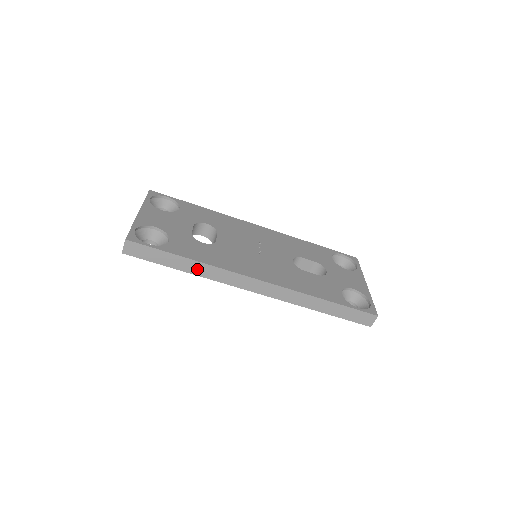
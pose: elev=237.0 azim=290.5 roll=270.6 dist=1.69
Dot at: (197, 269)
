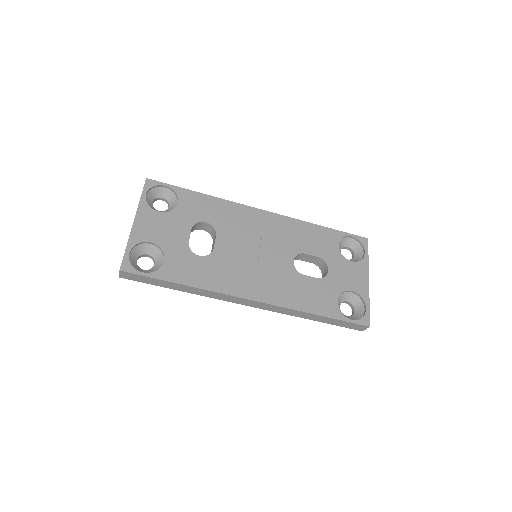
Dot at: (192, 290)
